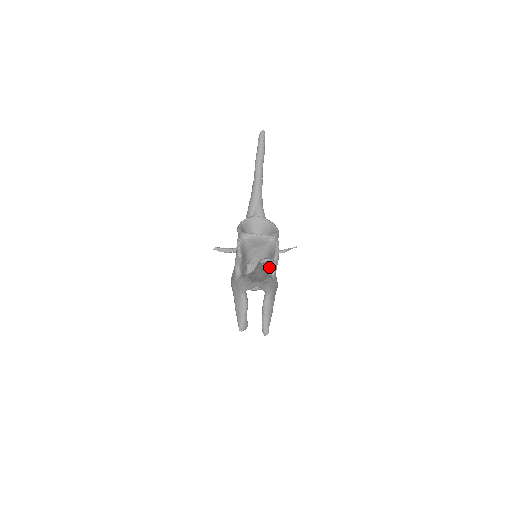
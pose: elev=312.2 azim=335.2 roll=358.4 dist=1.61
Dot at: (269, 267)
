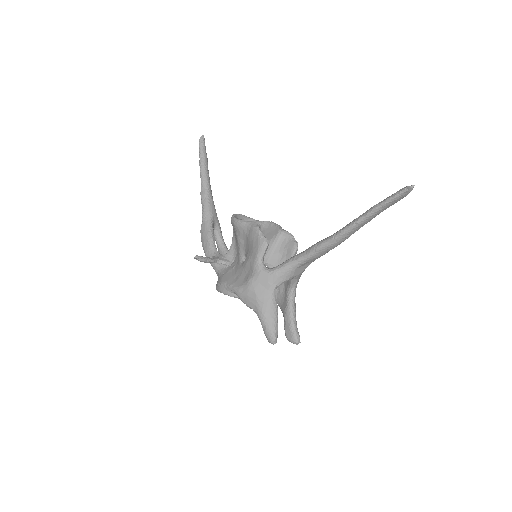
Dot at: (282, 262)
